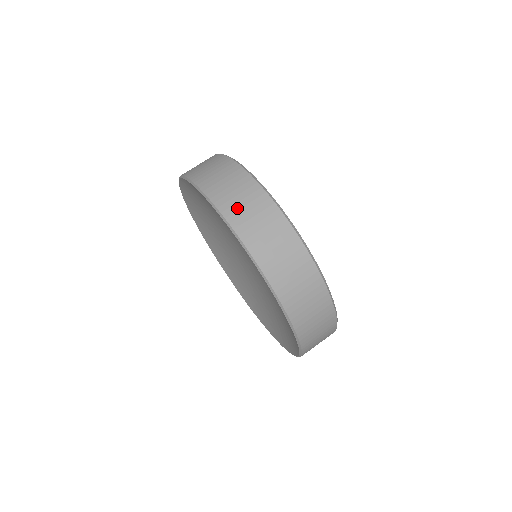
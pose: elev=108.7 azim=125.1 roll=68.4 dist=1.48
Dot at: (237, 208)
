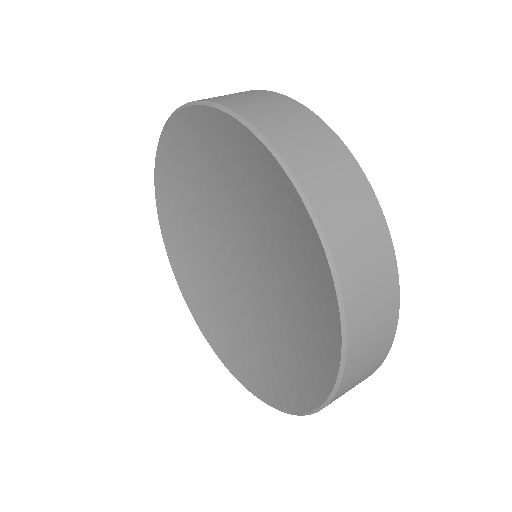
Dot at: (346, 231)
